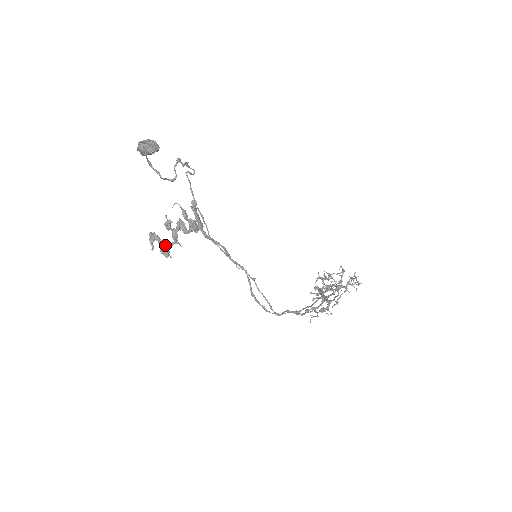
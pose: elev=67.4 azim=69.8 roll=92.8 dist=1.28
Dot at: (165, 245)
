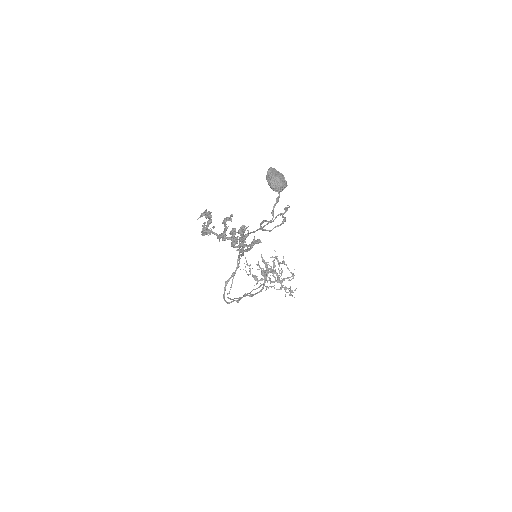
Dot at: occluded
